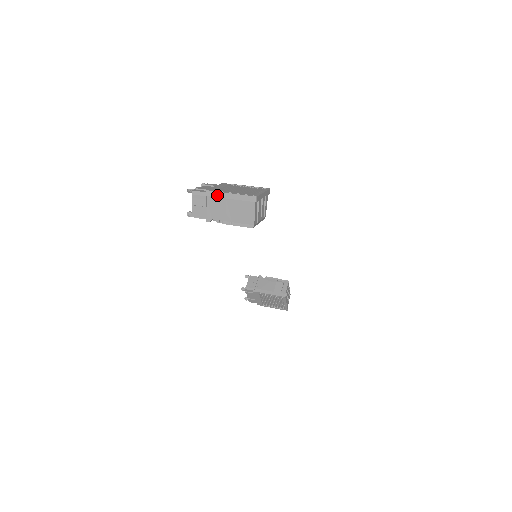
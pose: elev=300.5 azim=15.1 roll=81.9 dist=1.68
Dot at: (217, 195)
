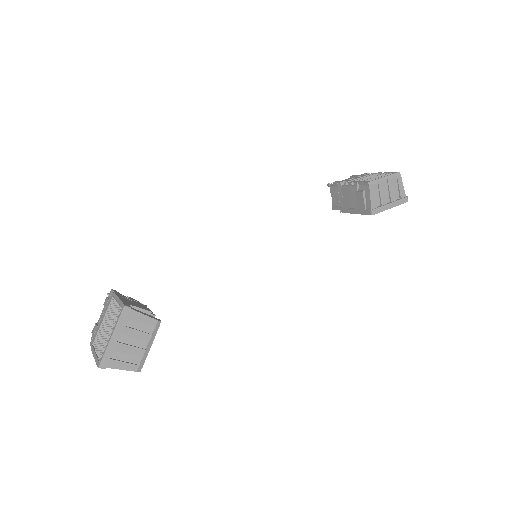
Dot at: occluded
